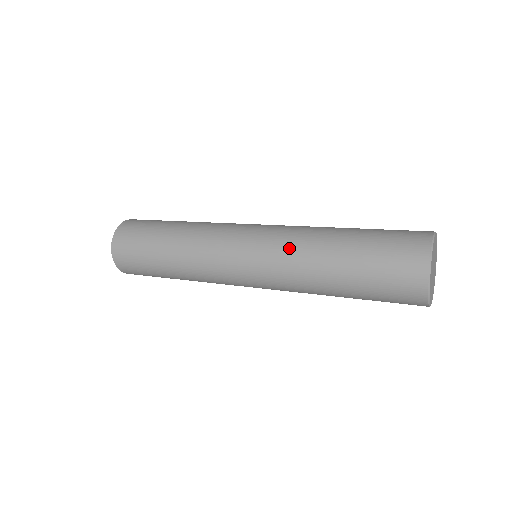
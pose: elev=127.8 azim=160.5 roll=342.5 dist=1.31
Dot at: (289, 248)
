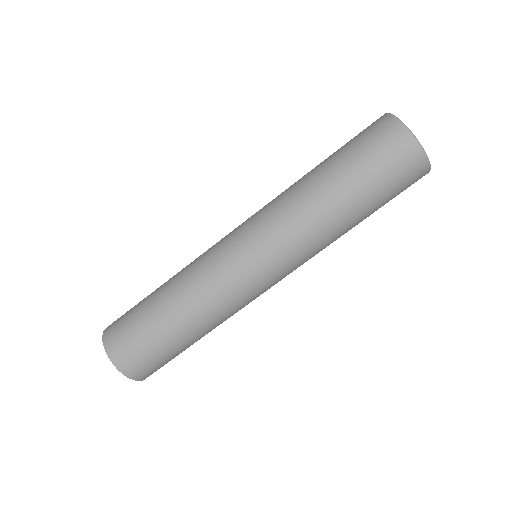
Dot at: (278, 203)
